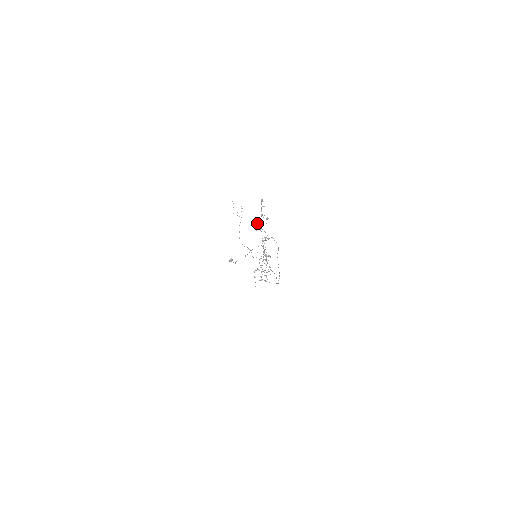
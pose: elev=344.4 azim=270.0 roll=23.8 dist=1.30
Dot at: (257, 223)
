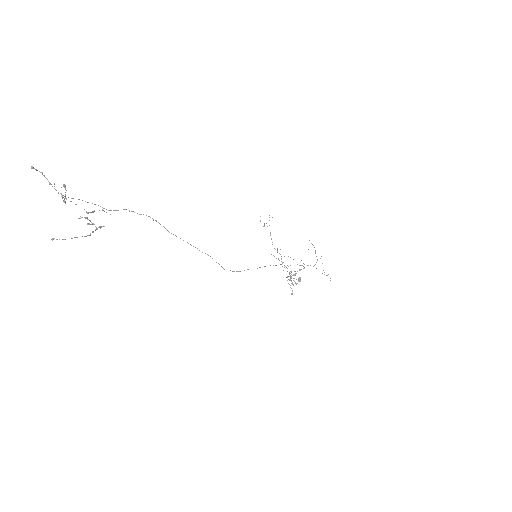
Dot at: (64, 196)
